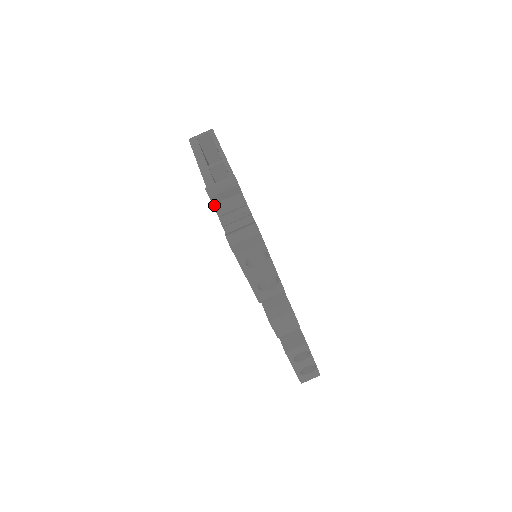
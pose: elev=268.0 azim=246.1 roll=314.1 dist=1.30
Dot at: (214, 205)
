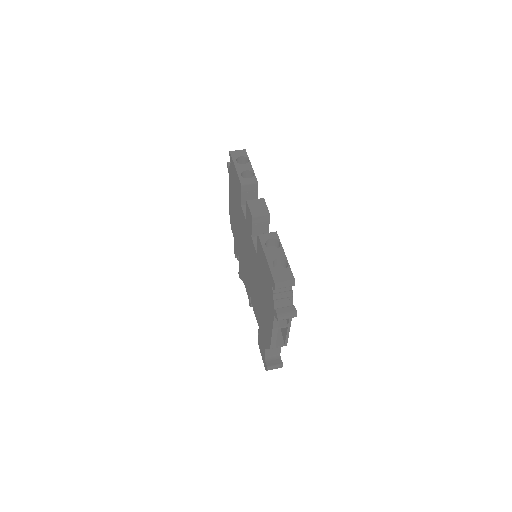
Dot at: (229, 169)
